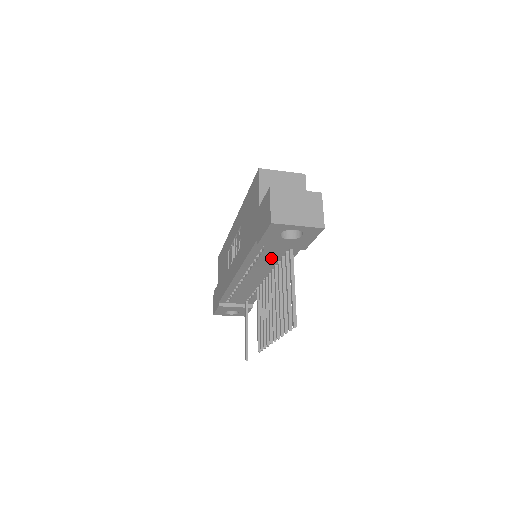
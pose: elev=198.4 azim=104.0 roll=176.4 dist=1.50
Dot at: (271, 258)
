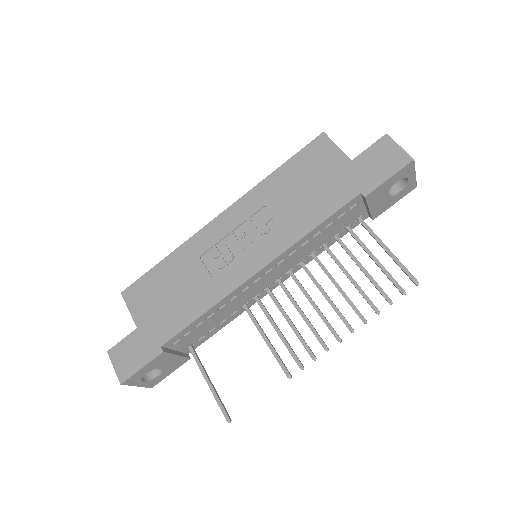
Dot at: (328, 235)
